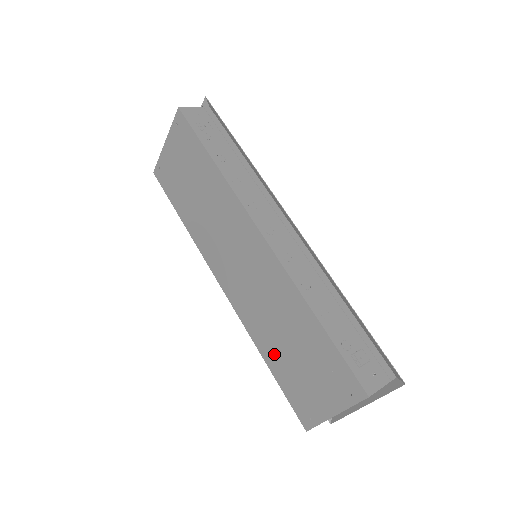
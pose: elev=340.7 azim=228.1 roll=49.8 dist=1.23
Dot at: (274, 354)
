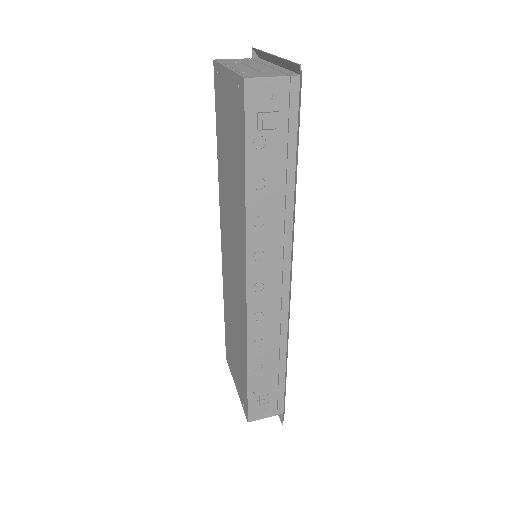
Dot at: (228, 319)
